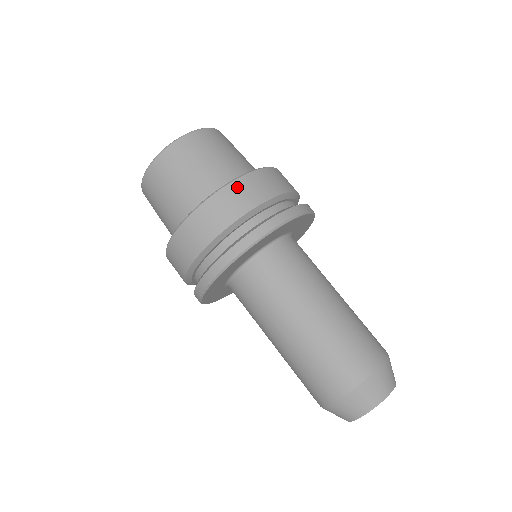
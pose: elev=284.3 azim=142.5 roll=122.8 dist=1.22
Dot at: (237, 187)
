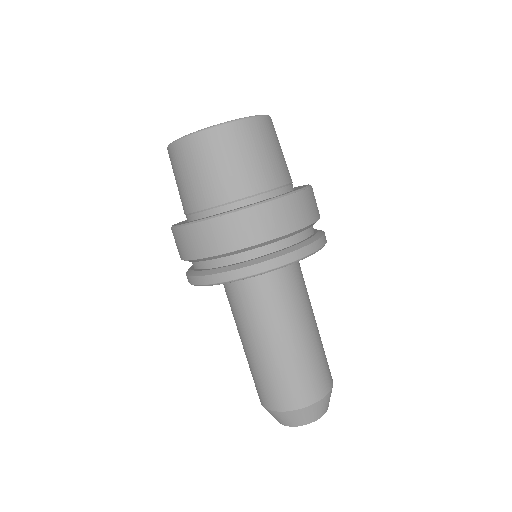
Dot at: (311, 195)
